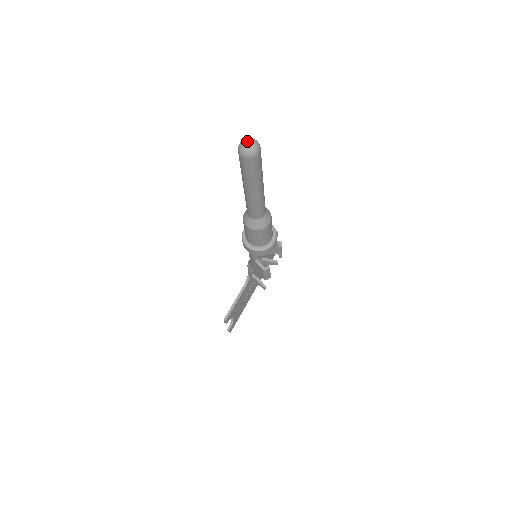
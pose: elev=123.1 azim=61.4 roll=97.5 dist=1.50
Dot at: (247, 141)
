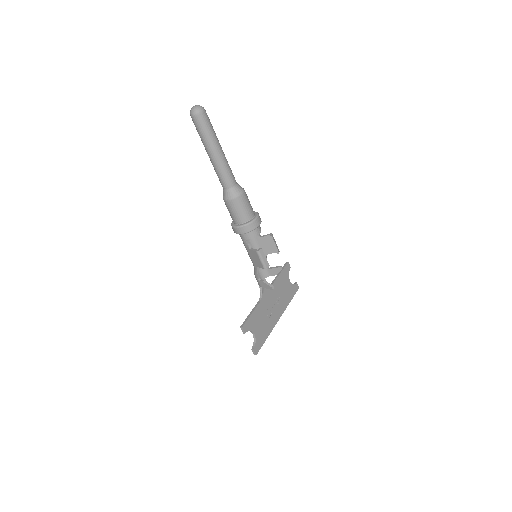
Dot at: (194, 106)
